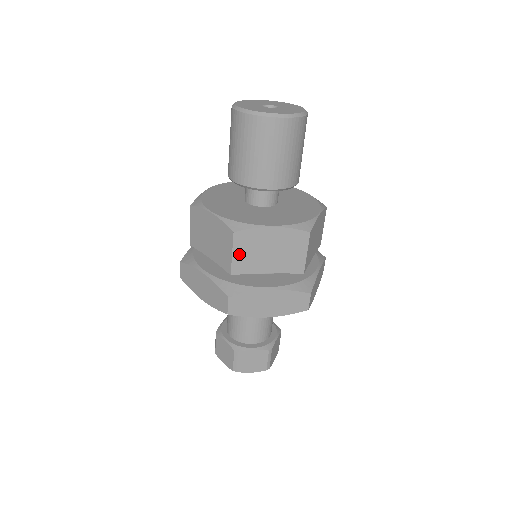
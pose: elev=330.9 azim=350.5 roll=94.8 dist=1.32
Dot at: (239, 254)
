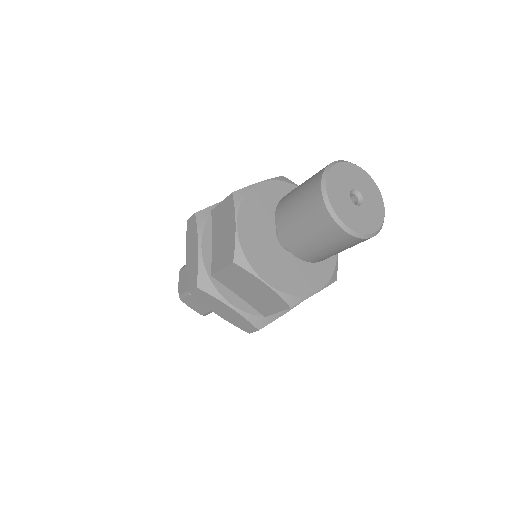
Dot at: occluded
